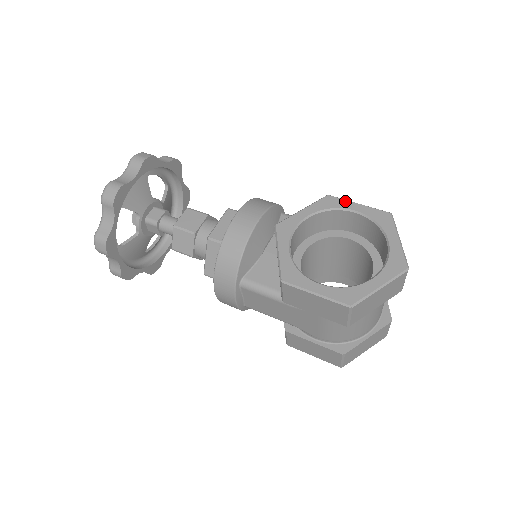
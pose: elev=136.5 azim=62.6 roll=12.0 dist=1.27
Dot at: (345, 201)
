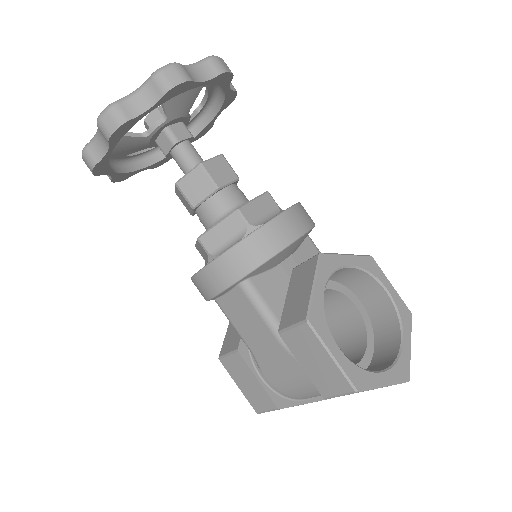
Dot at: (383, 274)
